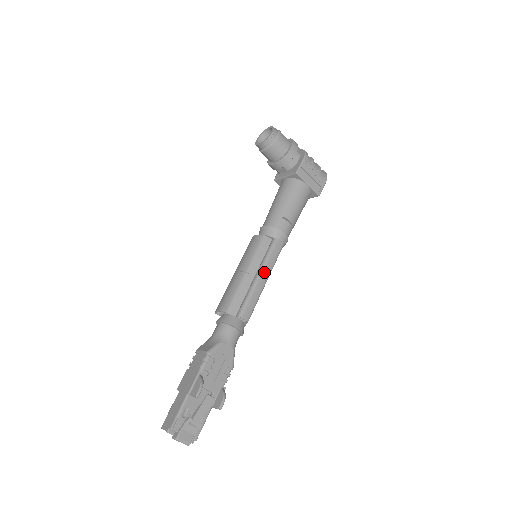
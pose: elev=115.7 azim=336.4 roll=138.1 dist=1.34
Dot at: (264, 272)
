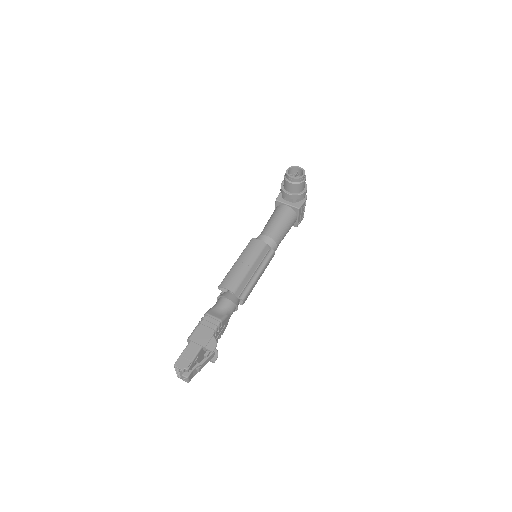
Dot at: (262, 272)
